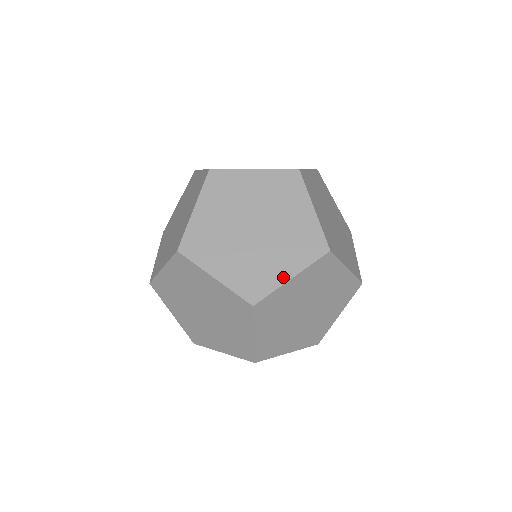
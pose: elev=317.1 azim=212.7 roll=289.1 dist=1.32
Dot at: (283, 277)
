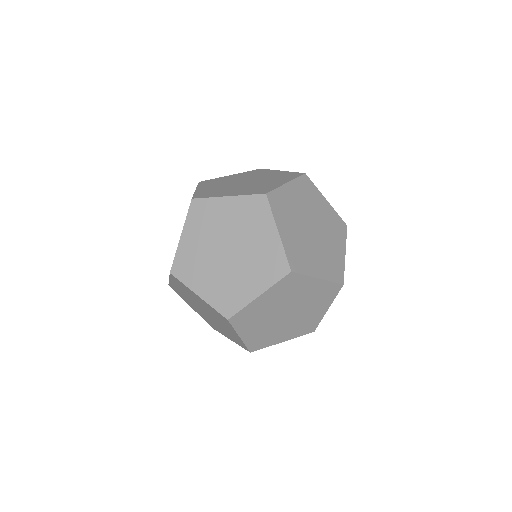
Dot at: (251, 295)
